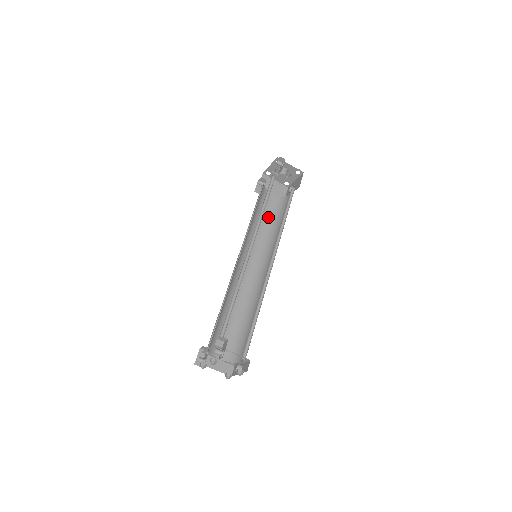
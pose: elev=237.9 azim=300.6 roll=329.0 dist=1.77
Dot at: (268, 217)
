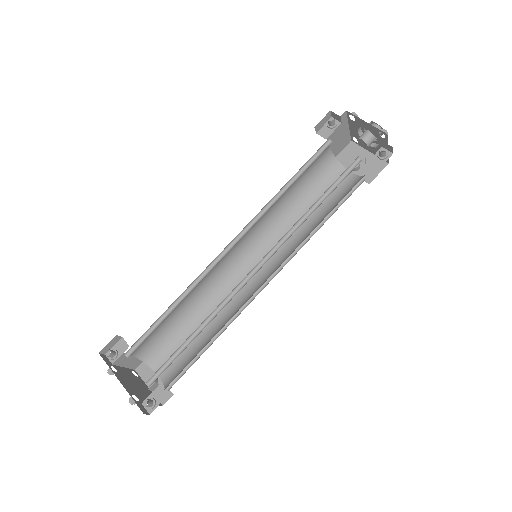
Dot at: (302, 183)
